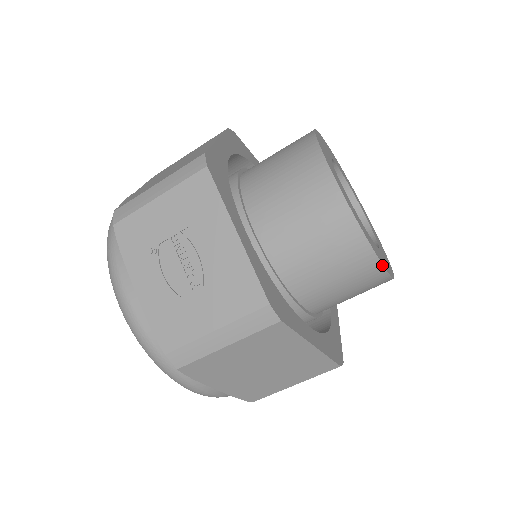
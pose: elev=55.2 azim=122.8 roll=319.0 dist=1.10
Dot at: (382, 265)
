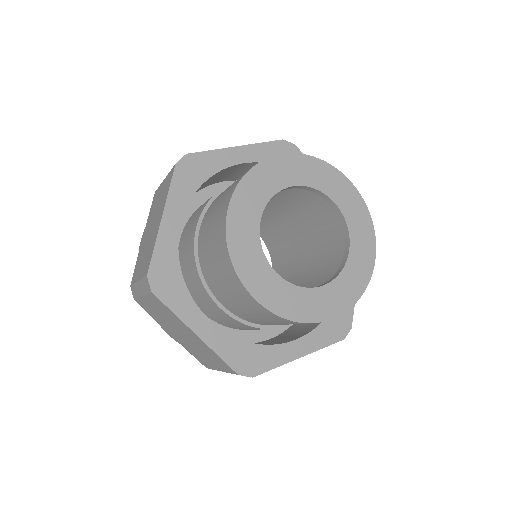
Dot at: (374, 265)
